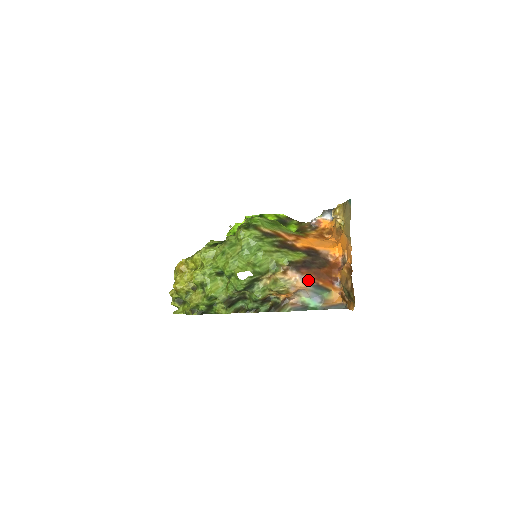
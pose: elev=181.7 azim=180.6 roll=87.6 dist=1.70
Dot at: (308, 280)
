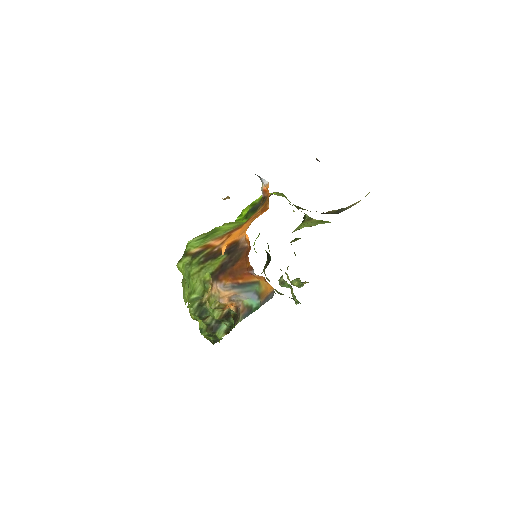
Dot at: (227, 285)
